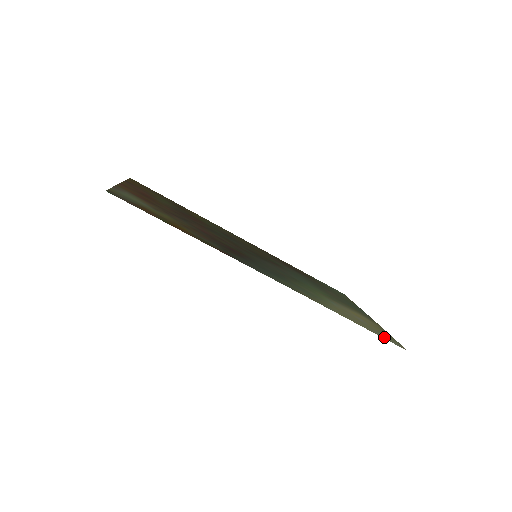
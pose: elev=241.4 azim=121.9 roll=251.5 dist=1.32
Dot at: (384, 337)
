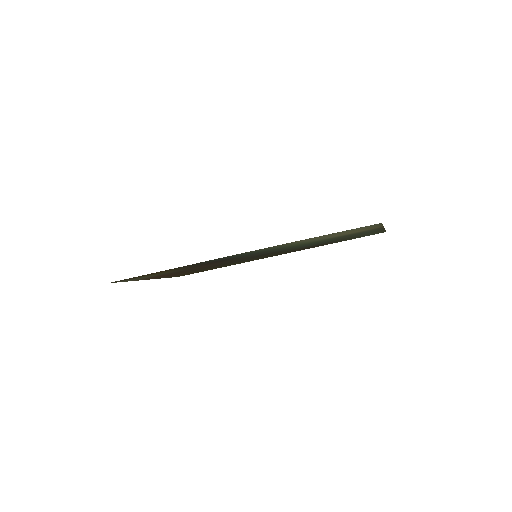
Dot at: (354, 229)
